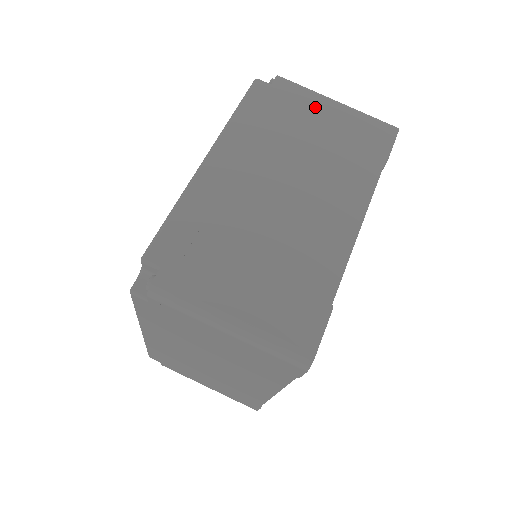
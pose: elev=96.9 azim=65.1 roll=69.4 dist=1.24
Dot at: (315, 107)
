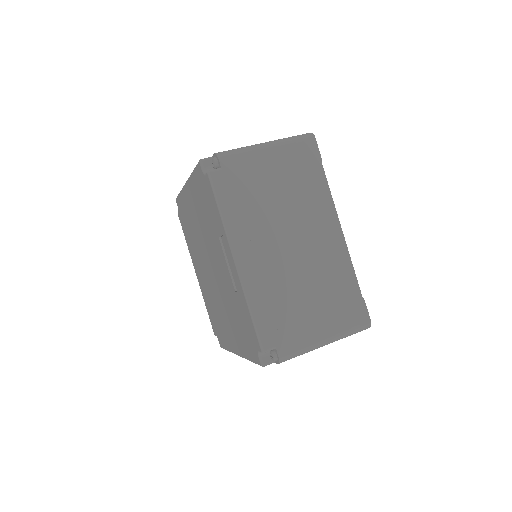
Dot at: occluded
